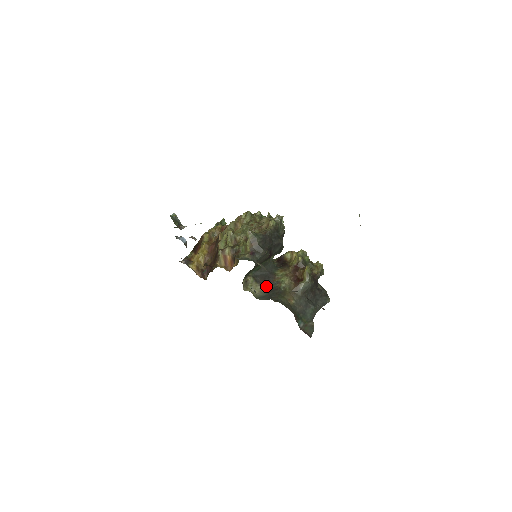
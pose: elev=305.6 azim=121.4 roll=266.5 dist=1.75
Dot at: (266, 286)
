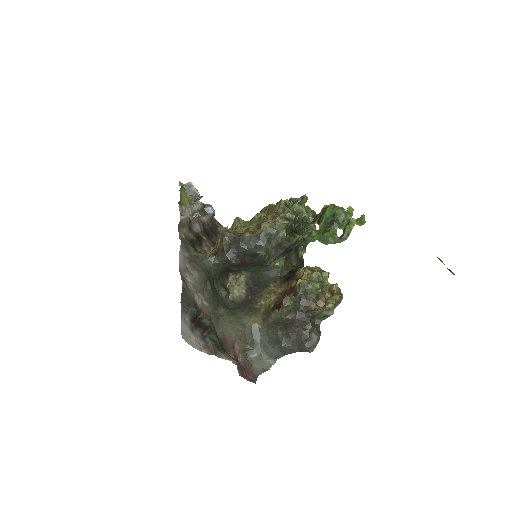
Dot at: (249, 294)
